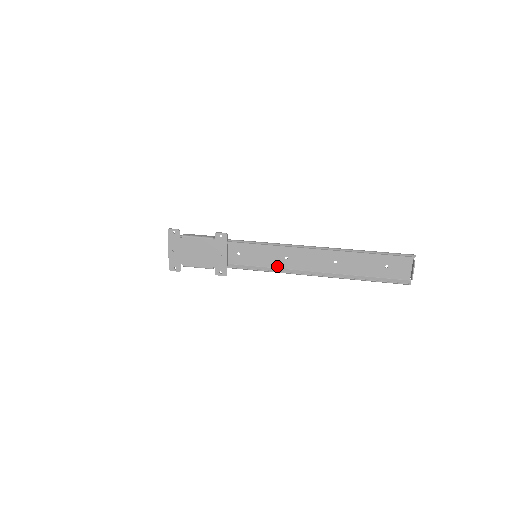
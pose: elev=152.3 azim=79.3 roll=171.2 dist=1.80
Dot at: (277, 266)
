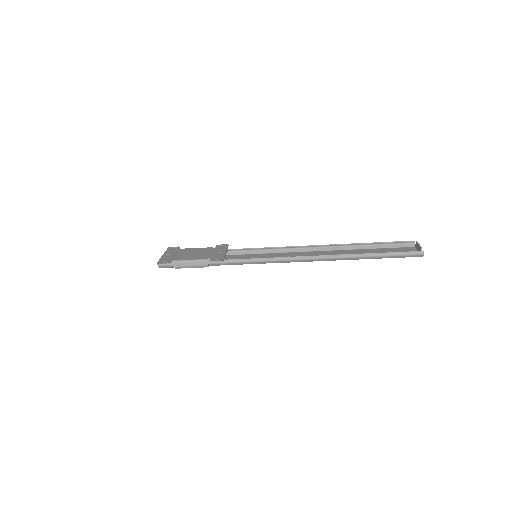
Dot at: occluded
